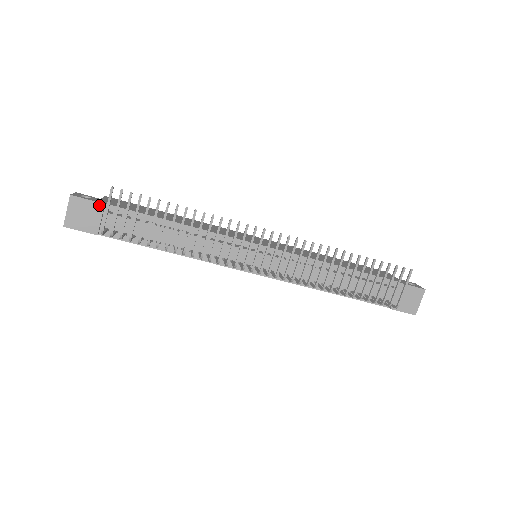
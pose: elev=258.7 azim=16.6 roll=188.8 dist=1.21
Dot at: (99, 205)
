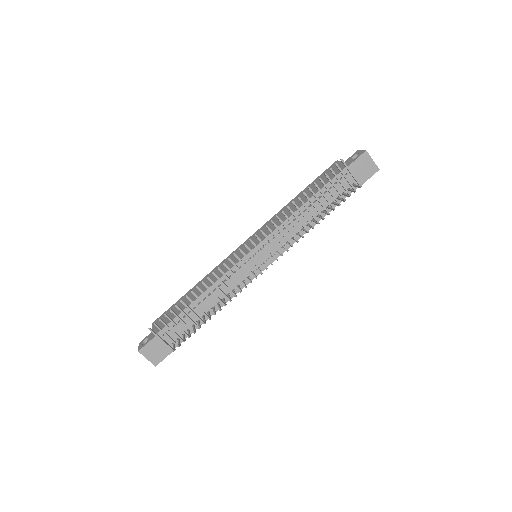
Dot at: (155, 338)
